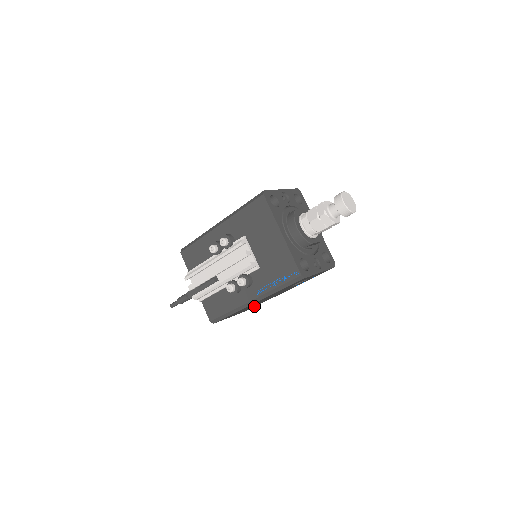
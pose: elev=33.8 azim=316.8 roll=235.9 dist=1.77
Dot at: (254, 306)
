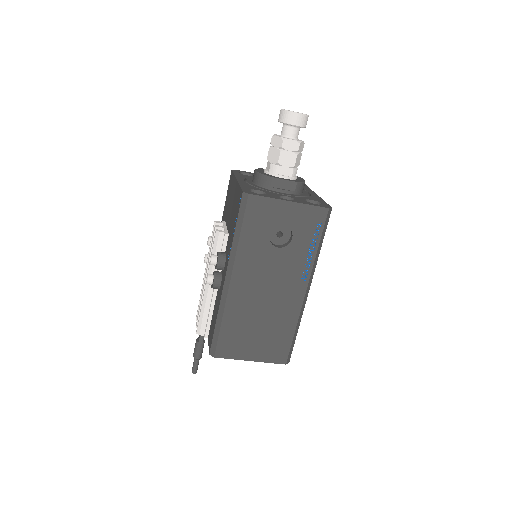
Dot at: (283, 343)
